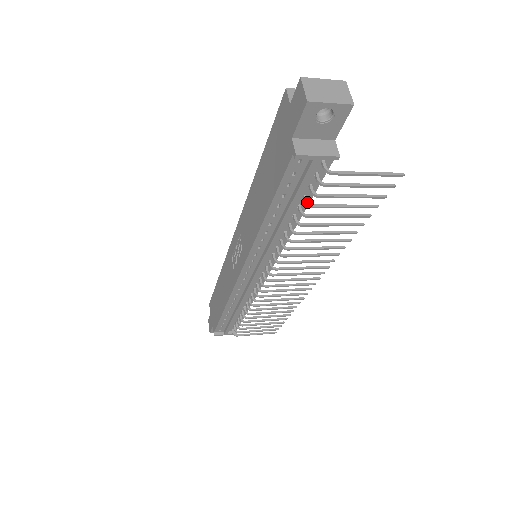
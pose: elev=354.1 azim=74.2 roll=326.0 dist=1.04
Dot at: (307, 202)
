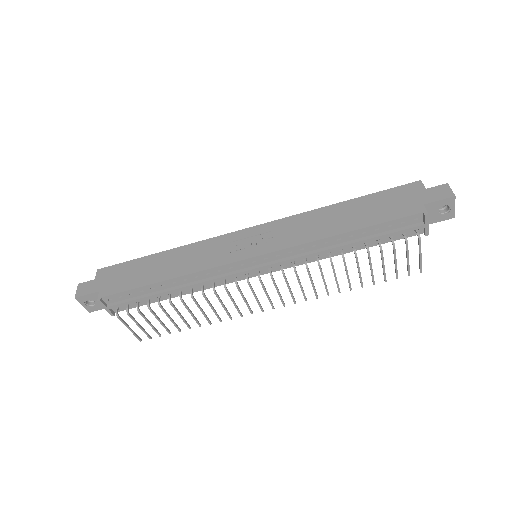
Dot at: occluded
